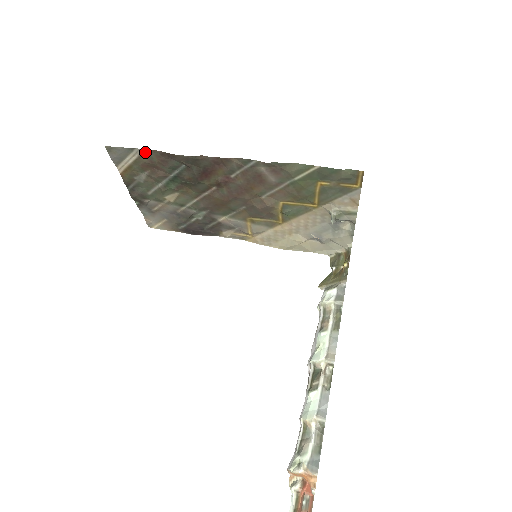
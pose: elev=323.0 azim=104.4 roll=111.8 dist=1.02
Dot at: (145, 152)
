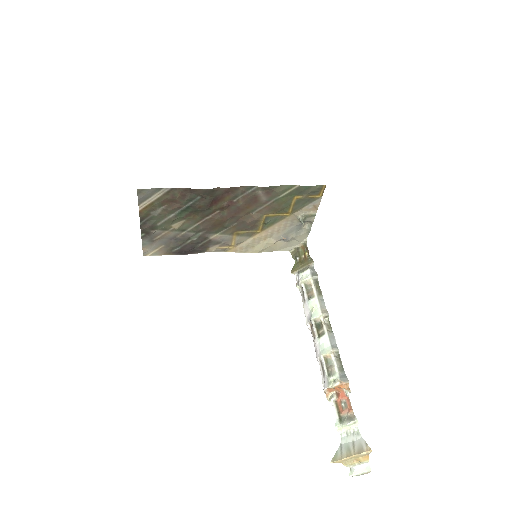
Dot at: (171, 190)
